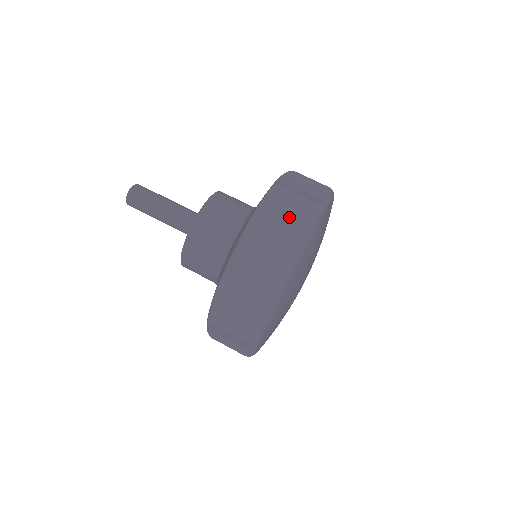
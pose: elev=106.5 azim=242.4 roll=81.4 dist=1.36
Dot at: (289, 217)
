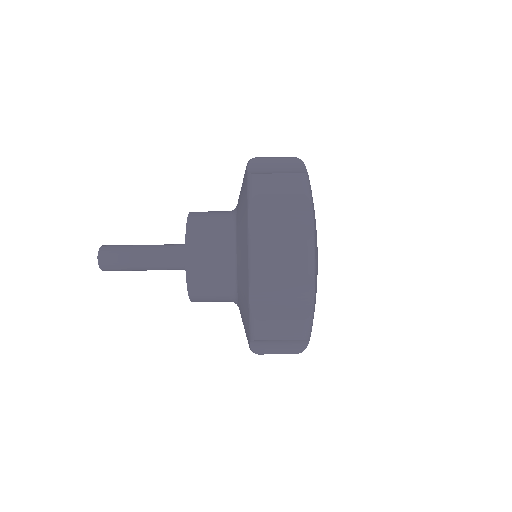
Dot at: (283, 198)
